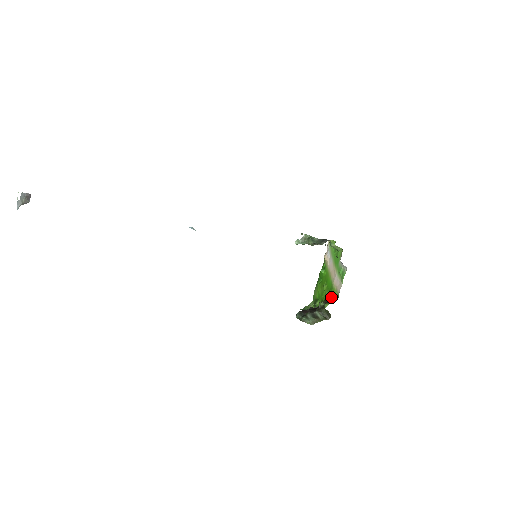
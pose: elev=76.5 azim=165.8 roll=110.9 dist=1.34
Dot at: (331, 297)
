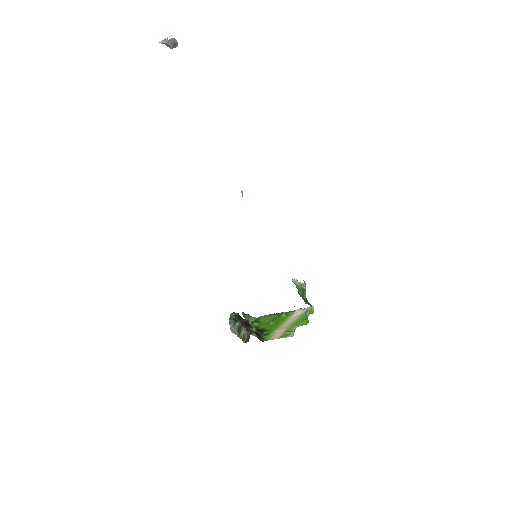
Dot at: (264, 334)
